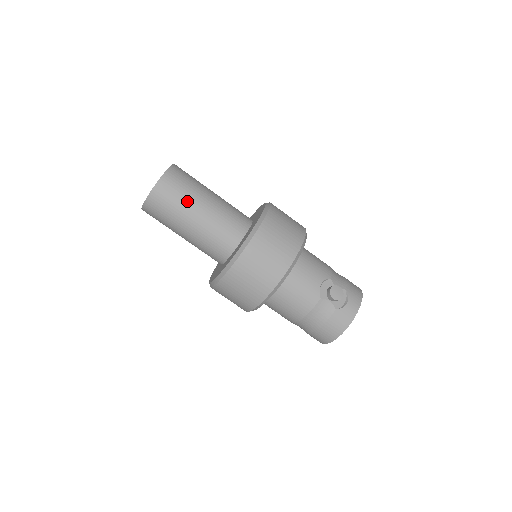
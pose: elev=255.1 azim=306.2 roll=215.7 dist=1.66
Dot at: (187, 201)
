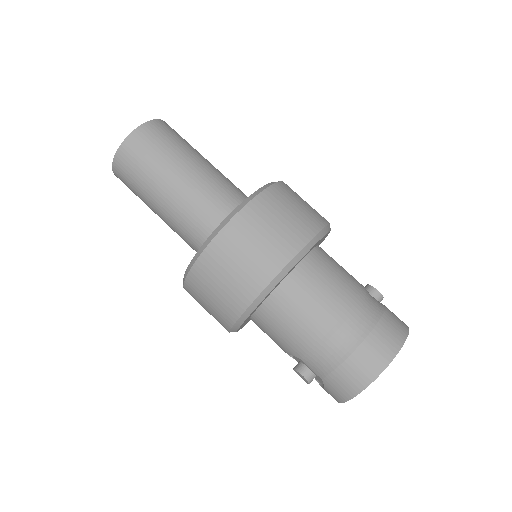
Dot at: (196, 150)
